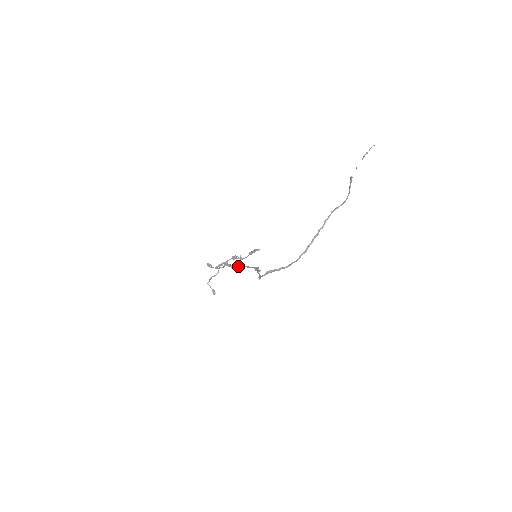
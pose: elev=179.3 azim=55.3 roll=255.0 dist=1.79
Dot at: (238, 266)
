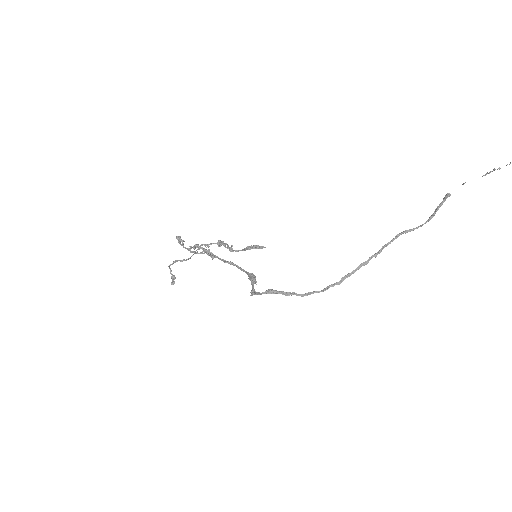
Dot at: (223, 260)
